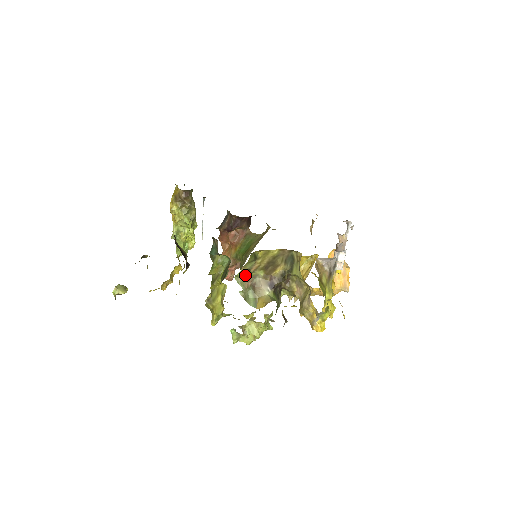
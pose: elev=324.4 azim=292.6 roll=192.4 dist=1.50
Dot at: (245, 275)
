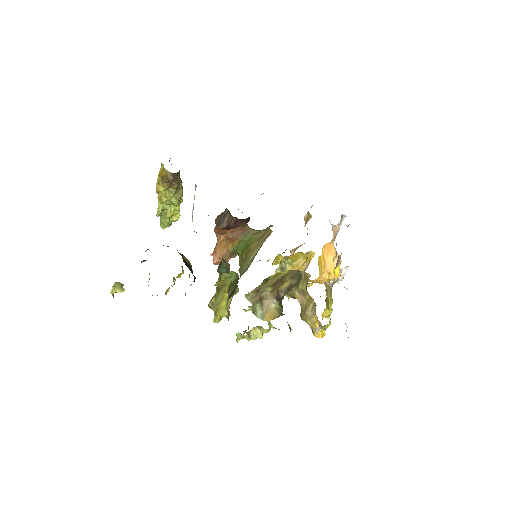
Dot at: (255, 293)
